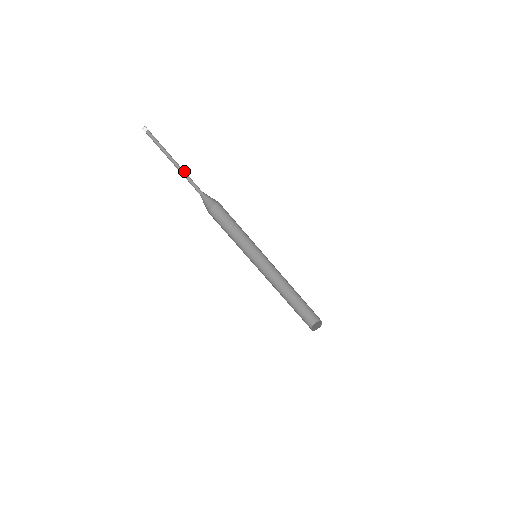
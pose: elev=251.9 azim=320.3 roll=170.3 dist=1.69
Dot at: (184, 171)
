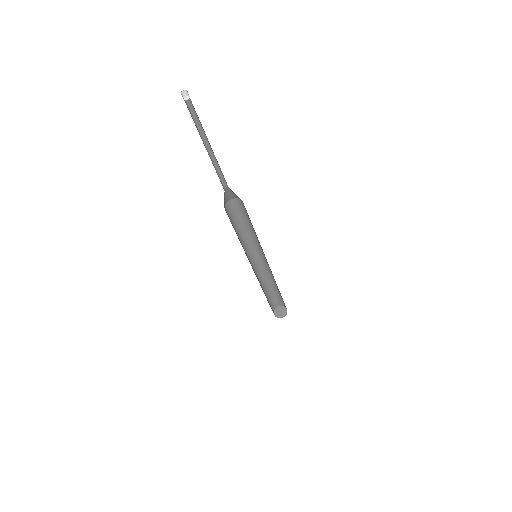
Dot at: occluded
